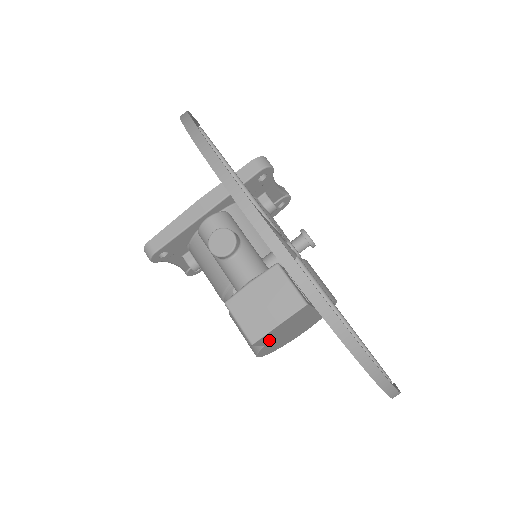
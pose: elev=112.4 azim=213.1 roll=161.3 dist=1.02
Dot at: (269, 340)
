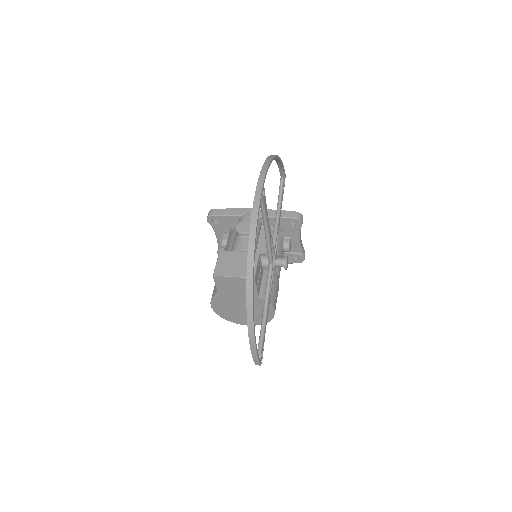
Dot at: (223, 290)
